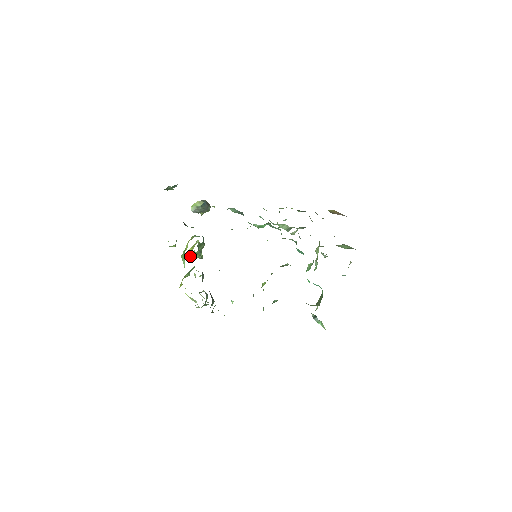
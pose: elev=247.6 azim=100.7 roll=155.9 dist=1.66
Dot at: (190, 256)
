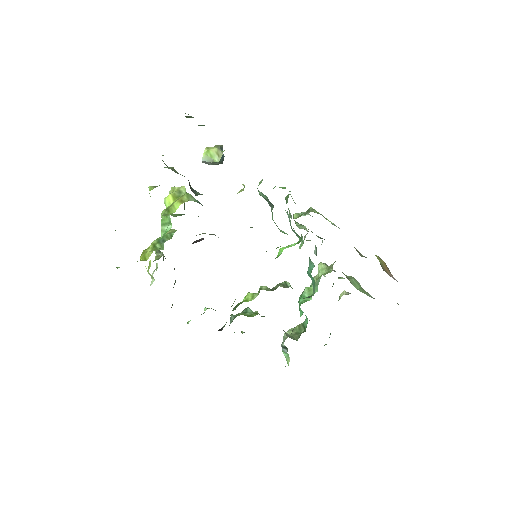
Dot at: occluded
